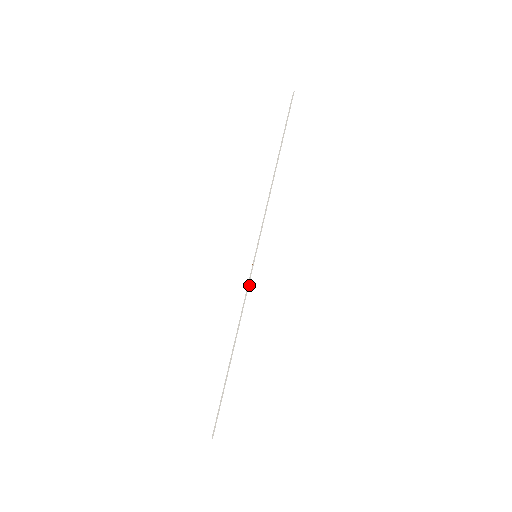
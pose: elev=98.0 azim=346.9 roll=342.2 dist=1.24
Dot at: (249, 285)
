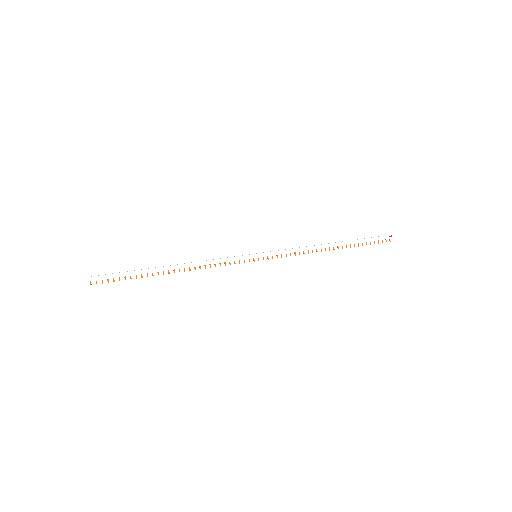
Dot at: (230, 257)
